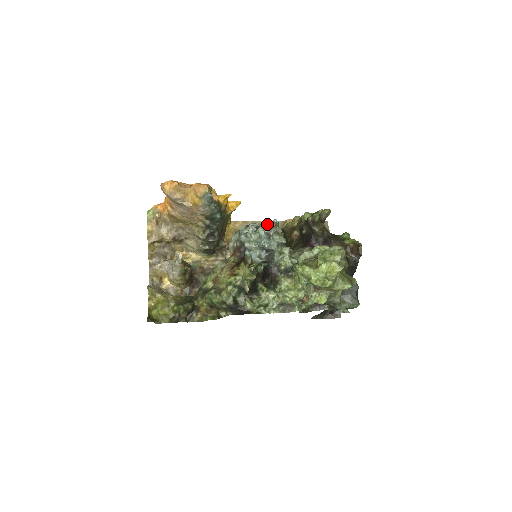
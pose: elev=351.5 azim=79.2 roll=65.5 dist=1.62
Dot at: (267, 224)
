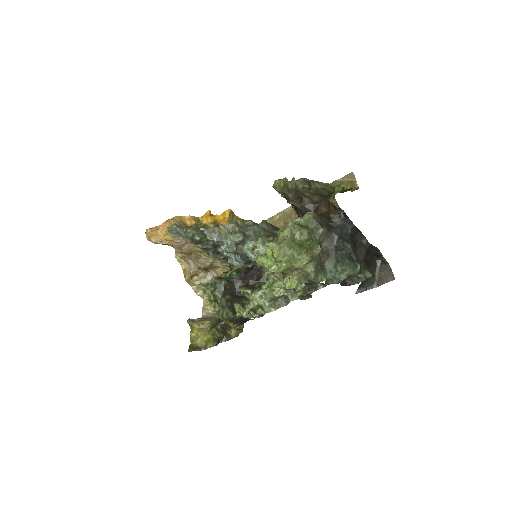
Dot at: occluded
